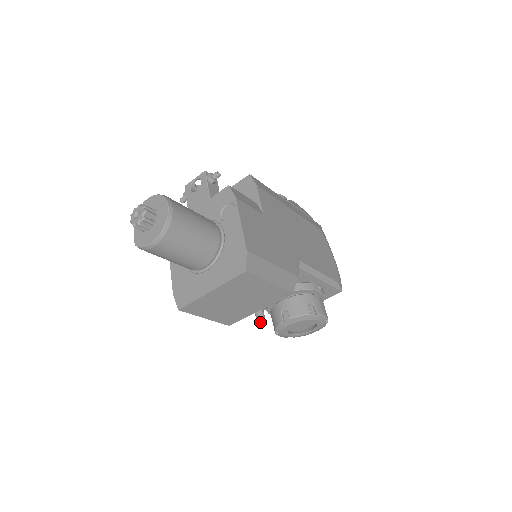
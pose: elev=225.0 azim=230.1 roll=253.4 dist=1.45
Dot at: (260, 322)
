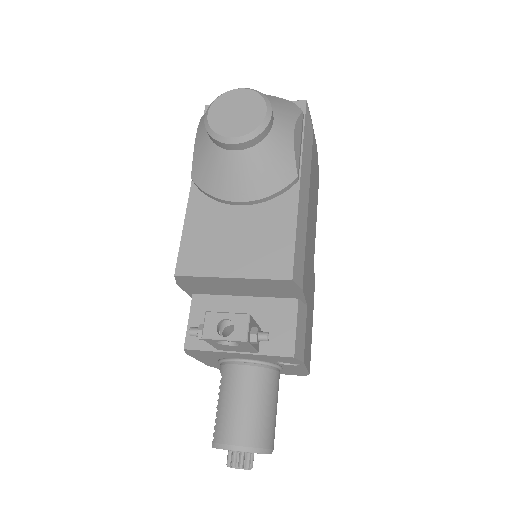
Dot at: occluded
